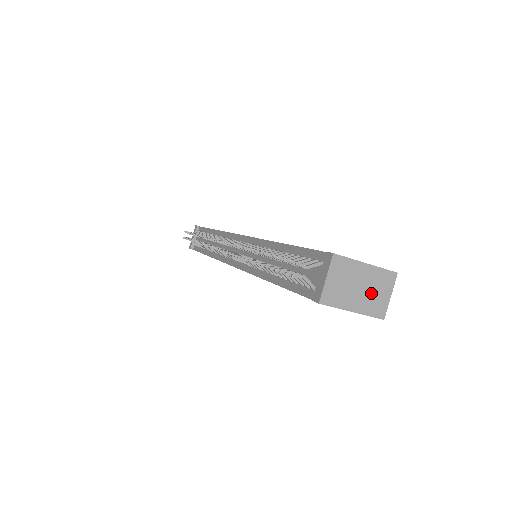
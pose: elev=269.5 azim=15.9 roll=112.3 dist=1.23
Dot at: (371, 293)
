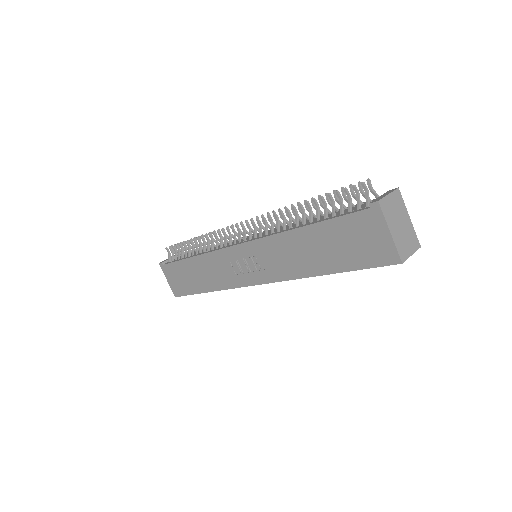
Dot at: (404, 237)
